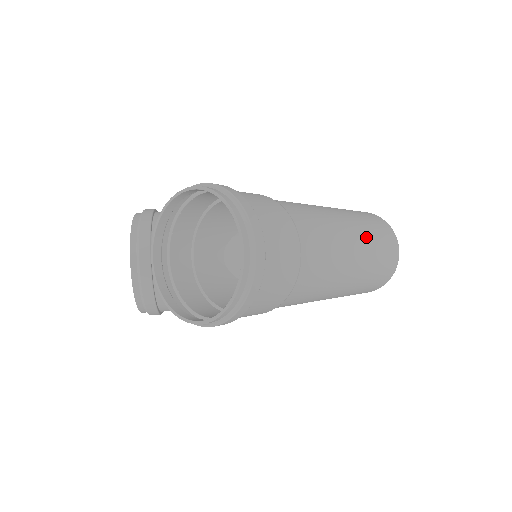
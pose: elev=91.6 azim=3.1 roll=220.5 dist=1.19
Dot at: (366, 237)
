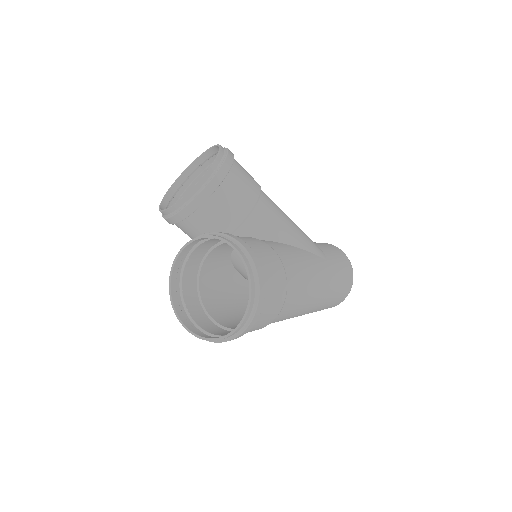
Dot at: (322, 305)
